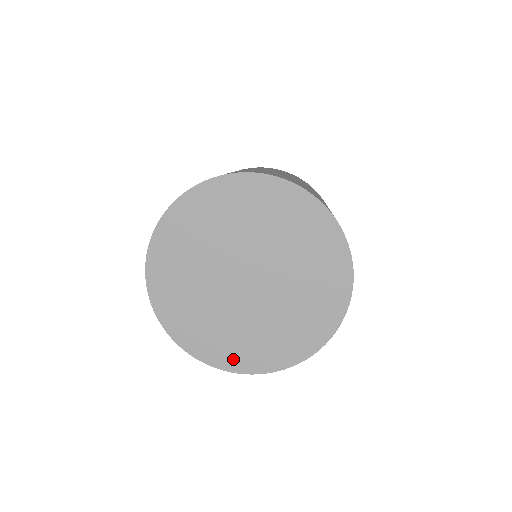
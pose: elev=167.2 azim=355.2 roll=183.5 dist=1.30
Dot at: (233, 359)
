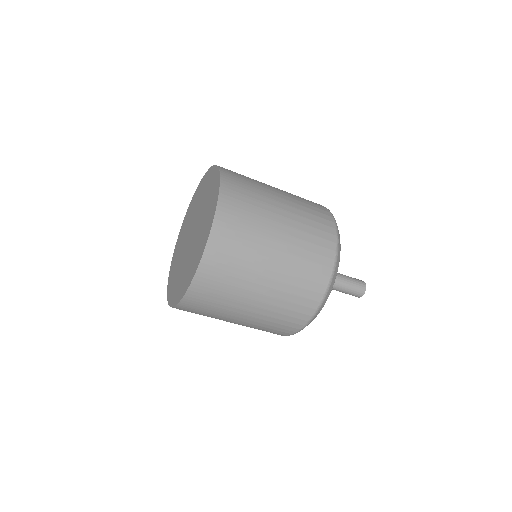
Dot at: (180, 293)
